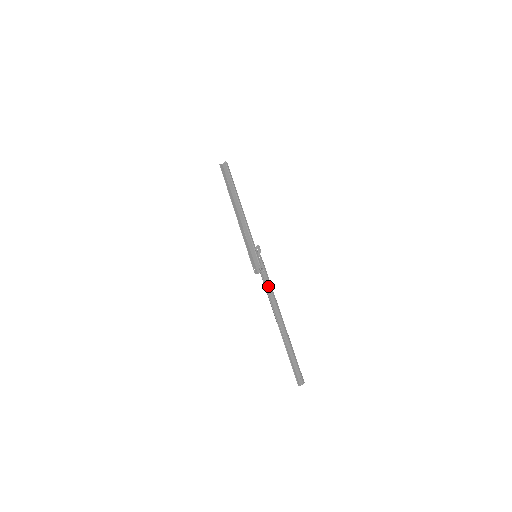
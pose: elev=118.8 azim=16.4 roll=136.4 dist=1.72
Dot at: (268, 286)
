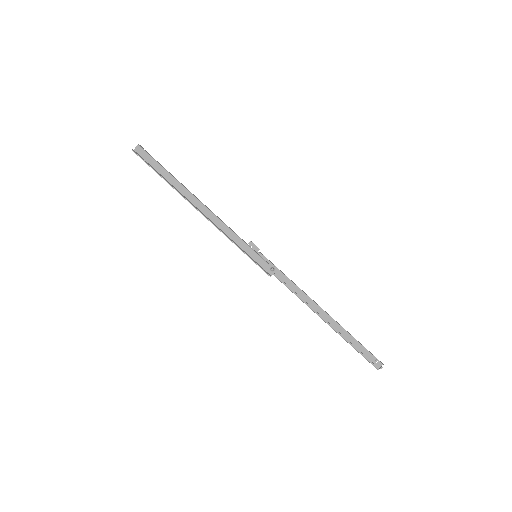
Dot at: (289, 285)
